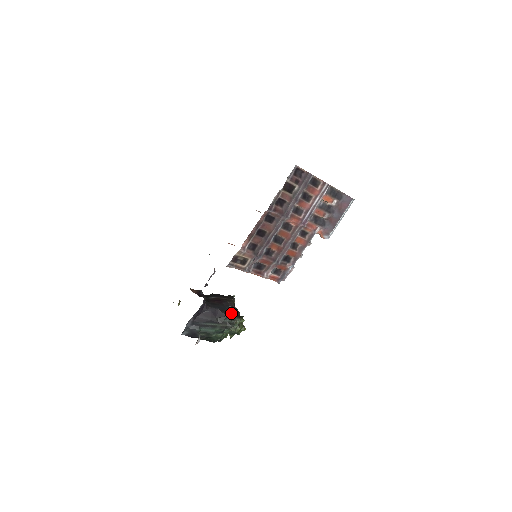
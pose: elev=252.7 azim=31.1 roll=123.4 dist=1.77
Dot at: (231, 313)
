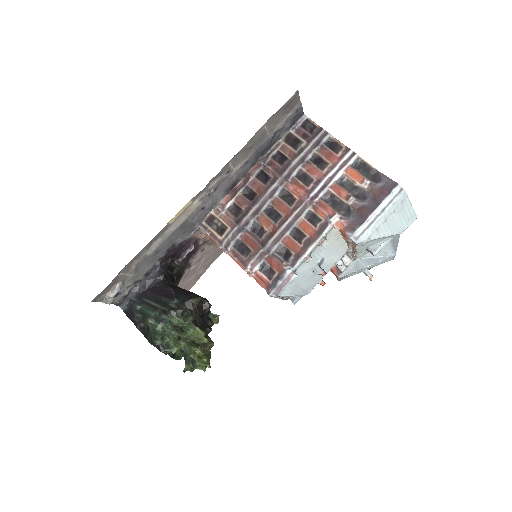
Dot at: (188, 308)
